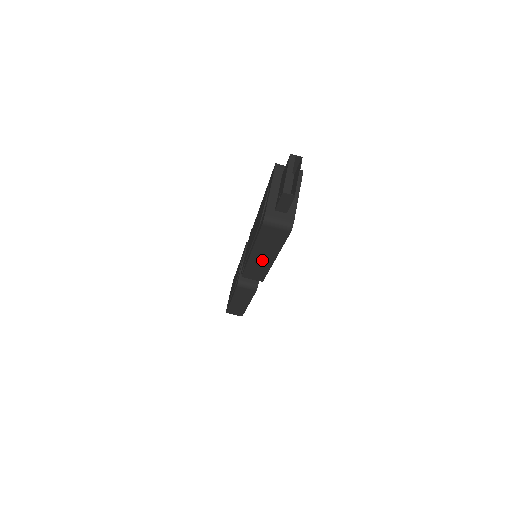
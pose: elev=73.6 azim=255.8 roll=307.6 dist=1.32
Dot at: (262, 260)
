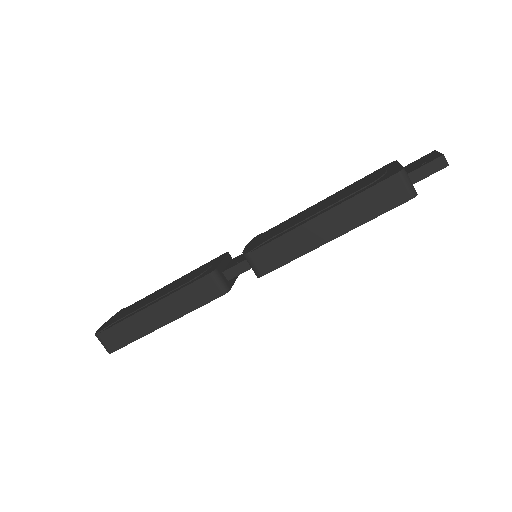
Dot at: (319, 232)
